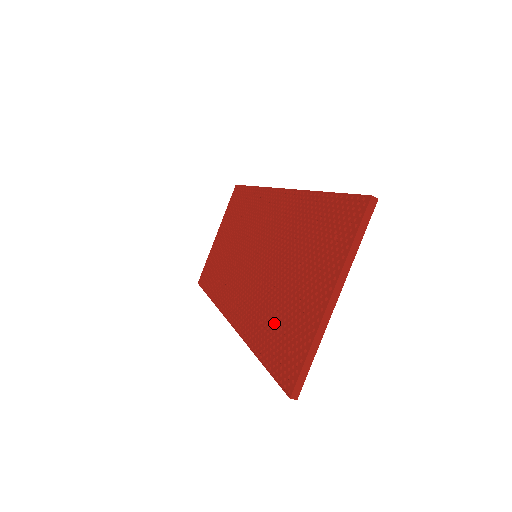
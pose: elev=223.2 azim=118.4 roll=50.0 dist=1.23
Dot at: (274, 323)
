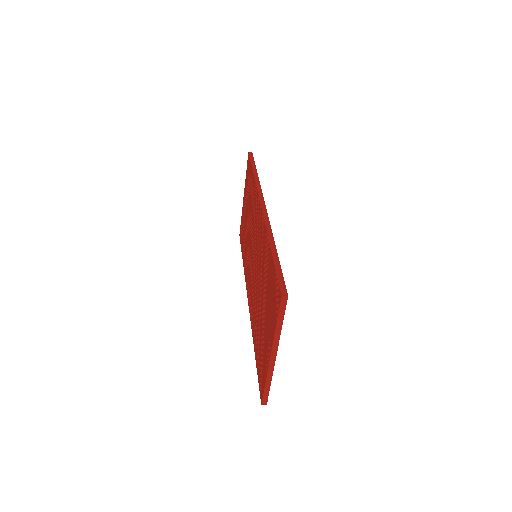
Dot at: (259, 337)
